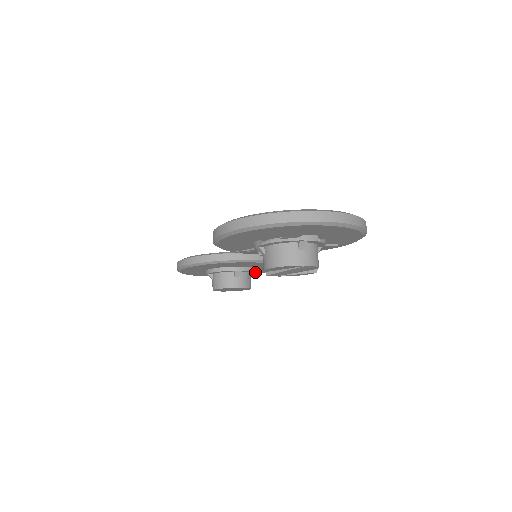
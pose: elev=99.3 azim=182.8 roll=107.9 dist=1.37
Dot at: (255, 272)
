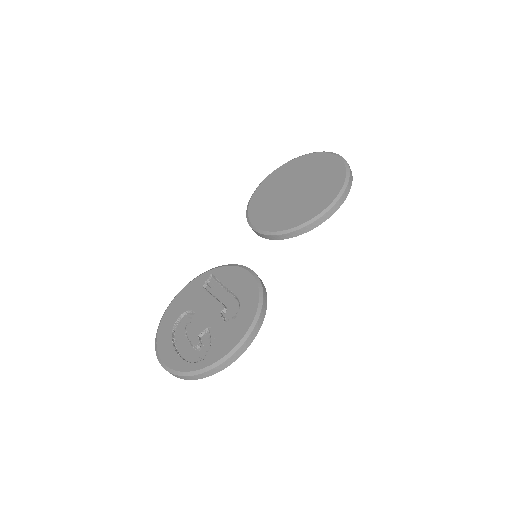
Dot at: occluded
